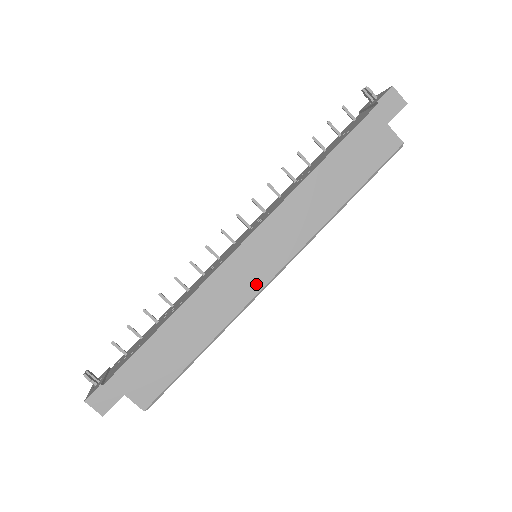
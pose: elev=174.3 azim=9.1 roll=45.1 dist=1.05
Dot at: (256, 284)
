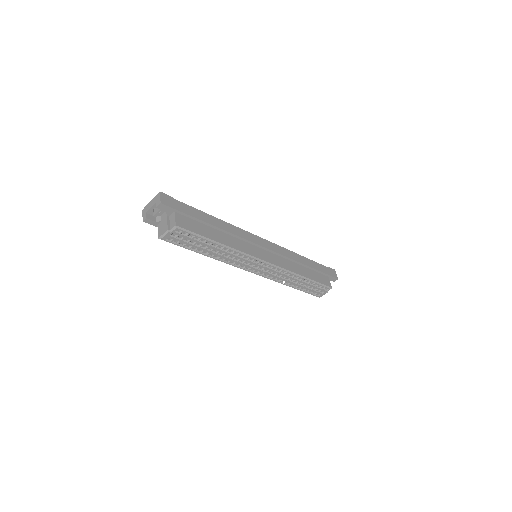
Dot at: (257, 254)
